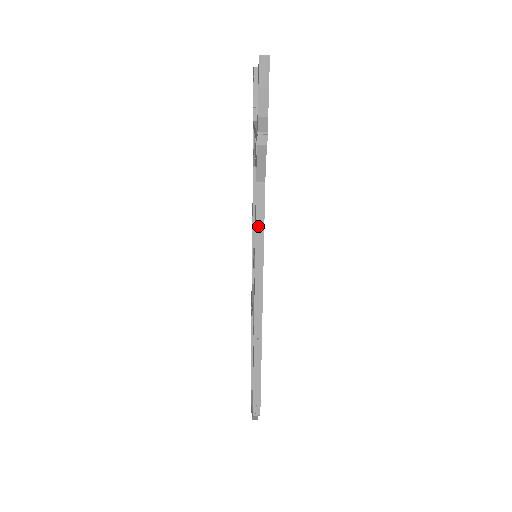
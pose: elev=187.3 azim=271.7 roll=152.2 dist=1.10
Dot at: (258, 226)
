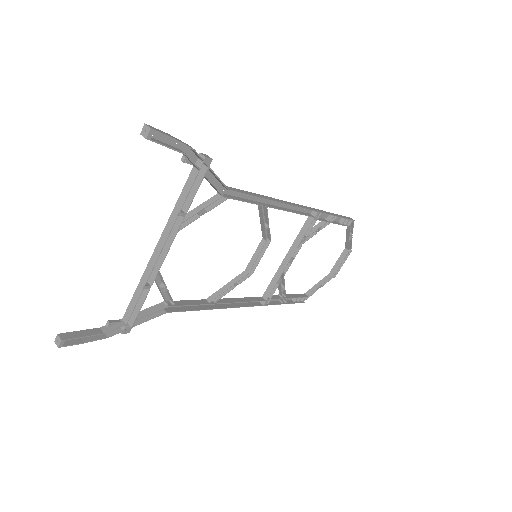
Dot at: (194, 307)
